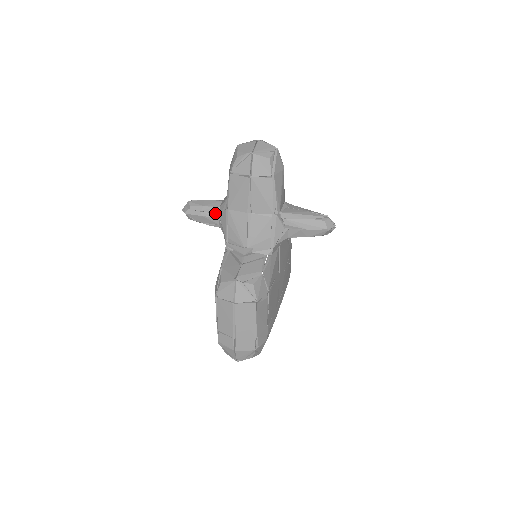
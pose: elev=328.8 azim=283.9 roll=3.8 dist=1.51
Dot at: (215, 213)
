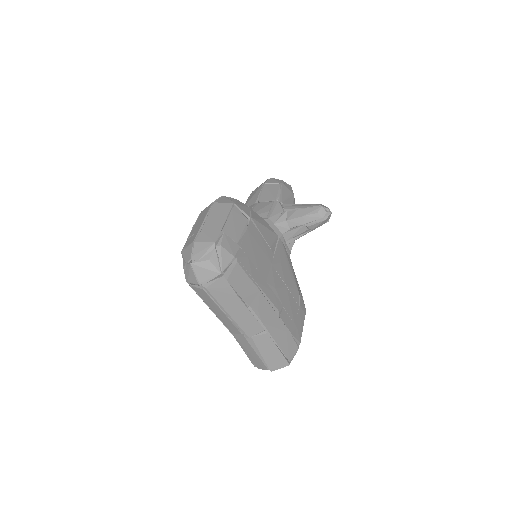
Dot at: occluded
